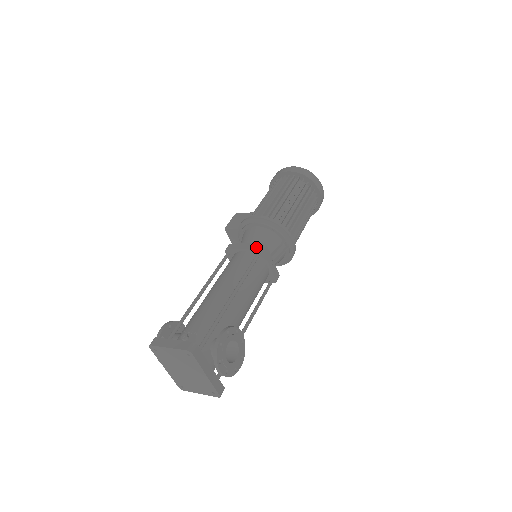
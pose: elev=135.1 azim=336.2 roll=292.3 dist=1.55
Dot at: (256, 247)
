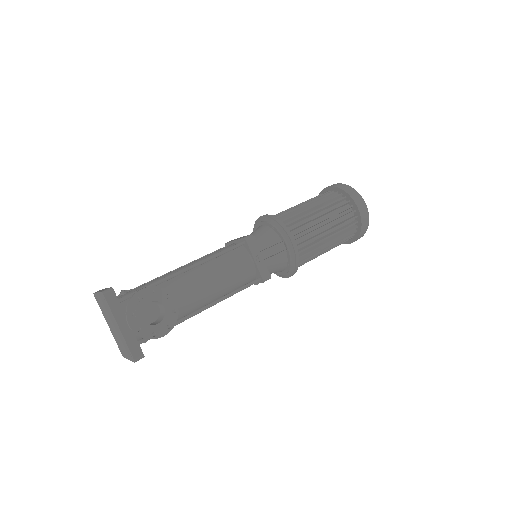
Dot at: (243, 237)
